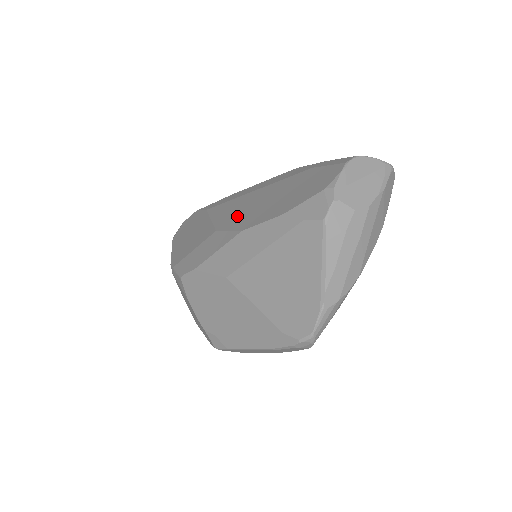
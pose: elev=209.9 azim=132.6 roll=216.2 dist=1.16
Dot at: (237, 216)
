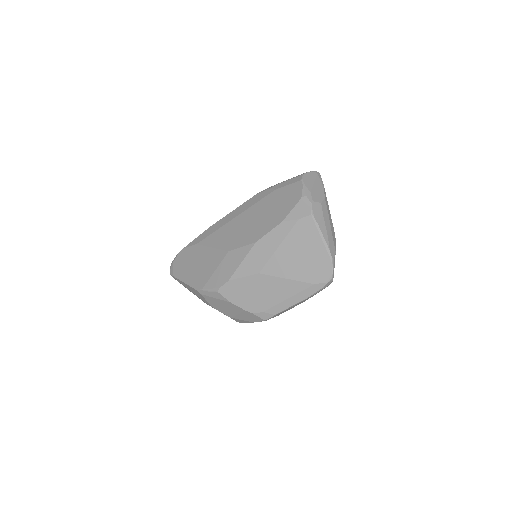
Dot at: (239, 236)
